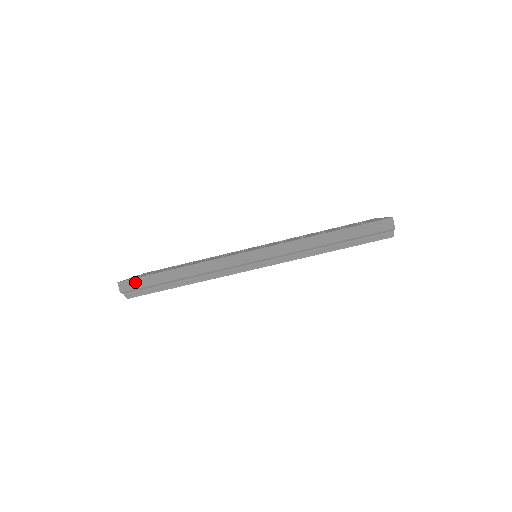
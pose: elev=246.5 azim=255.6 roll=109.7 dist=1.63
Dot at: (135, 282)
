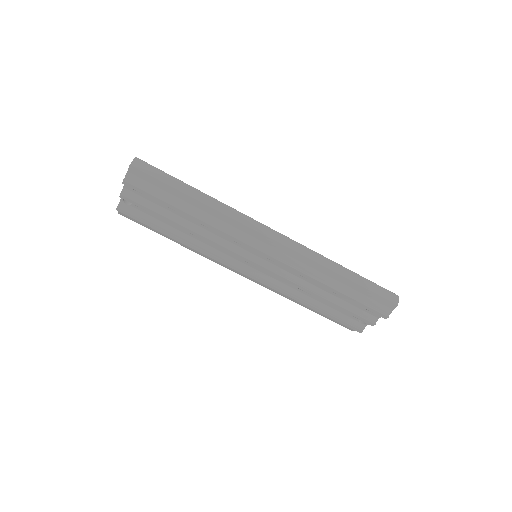
Dot at: (153, 169)
